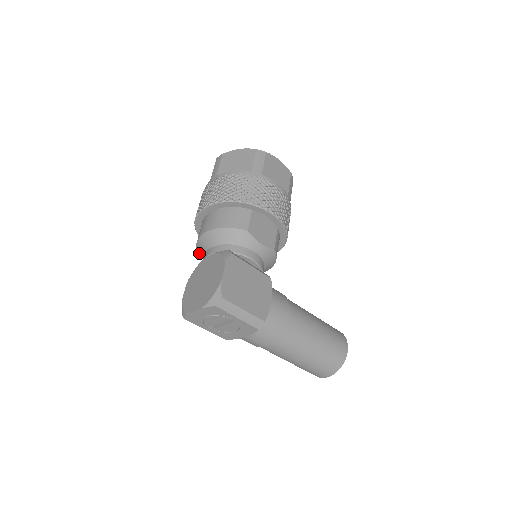
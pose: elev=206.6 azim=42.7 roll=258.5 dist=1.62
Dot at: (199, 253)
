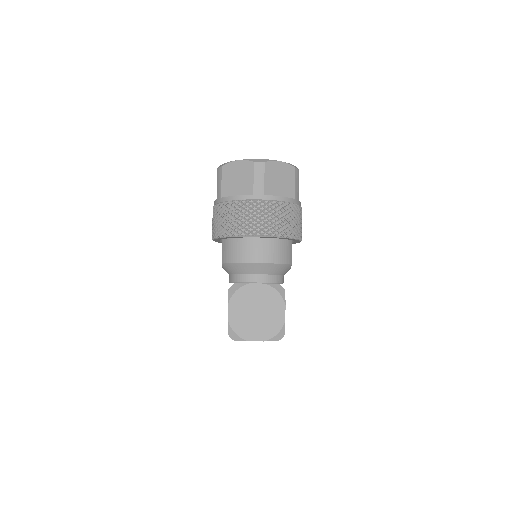
Dot at: (230, 266)
